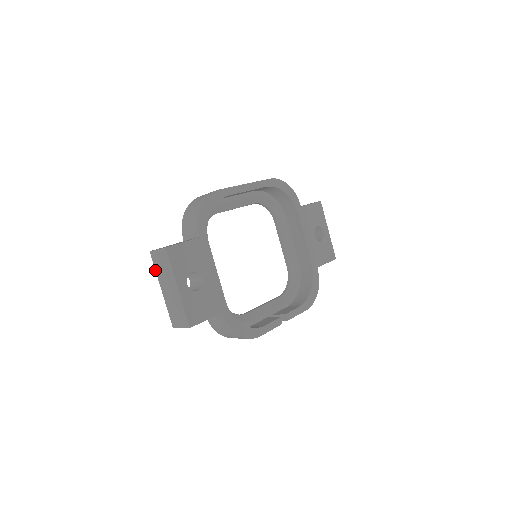
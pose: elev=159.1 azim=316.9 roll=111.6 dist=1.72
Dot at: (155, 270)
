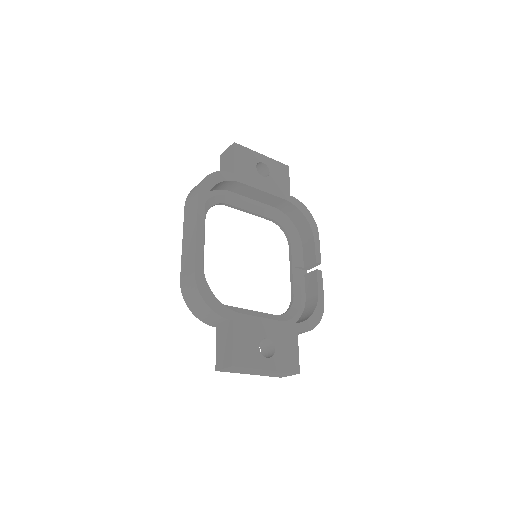
Dot at: occluded
